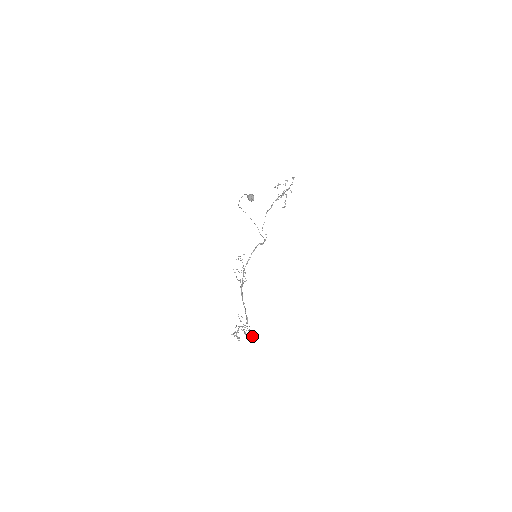
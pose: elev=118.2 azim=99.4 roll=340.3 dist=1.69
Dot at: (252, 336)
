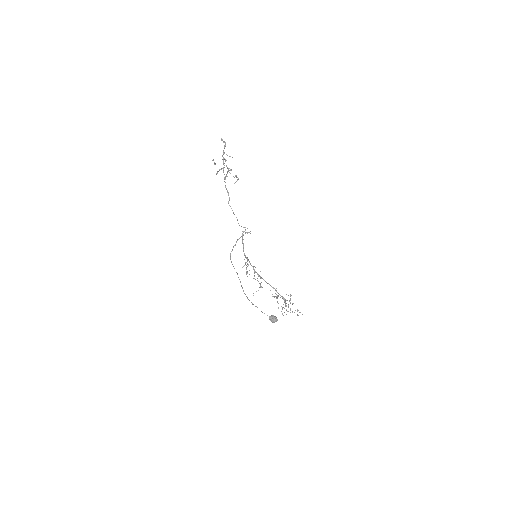
Dot at: (290, 296)
